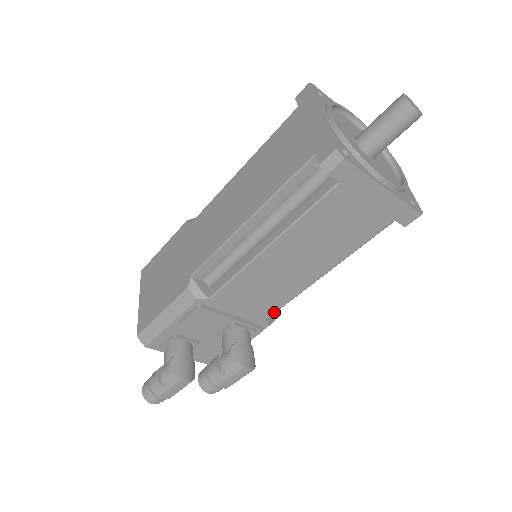
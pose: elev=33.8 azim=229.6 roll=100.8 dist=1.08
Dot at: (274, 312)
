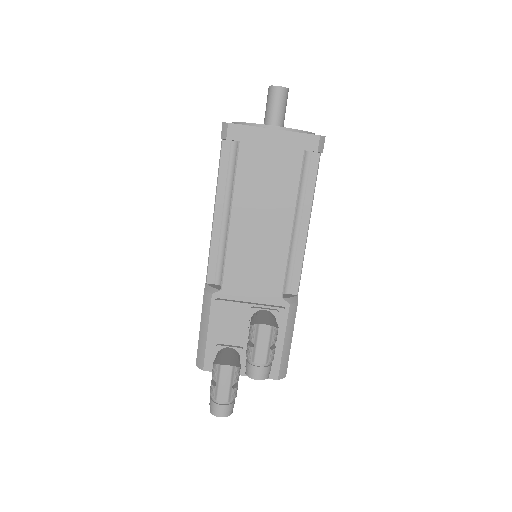
Dot at: (282, 285)
